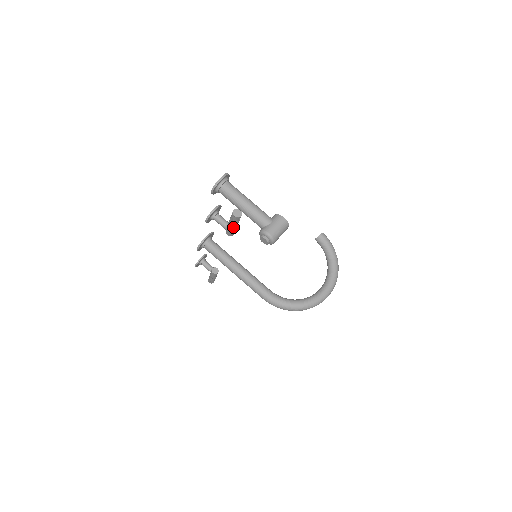
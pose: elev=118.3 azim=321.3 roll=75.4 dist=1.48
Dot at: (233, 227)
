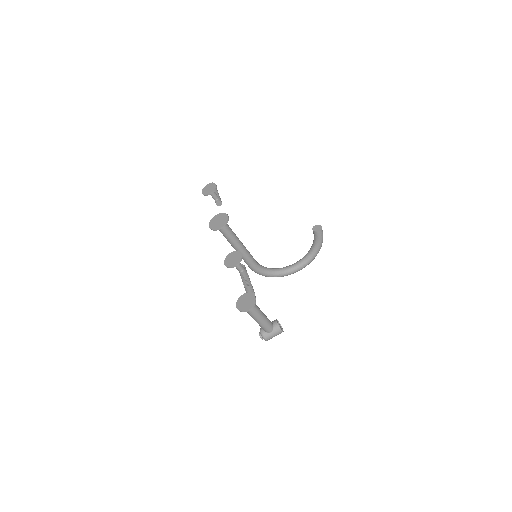
Dot at: occluded
